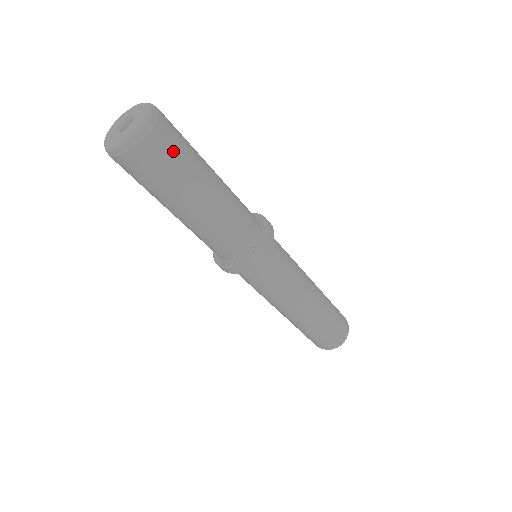
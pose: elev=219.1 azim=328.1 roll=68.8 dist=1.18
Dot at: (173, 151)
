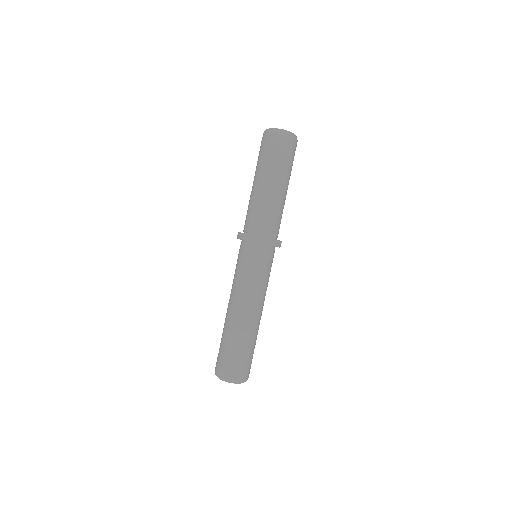
Dot at: occluded
